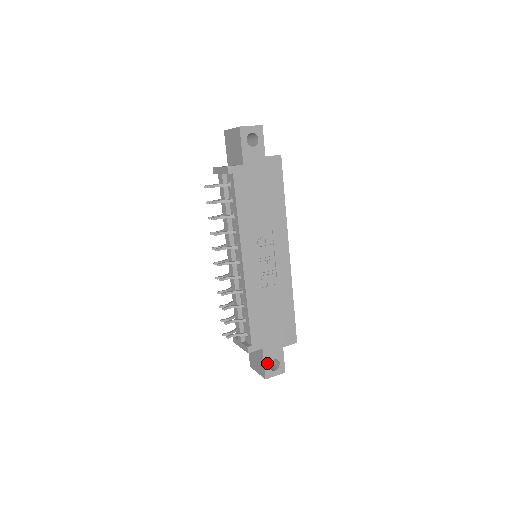
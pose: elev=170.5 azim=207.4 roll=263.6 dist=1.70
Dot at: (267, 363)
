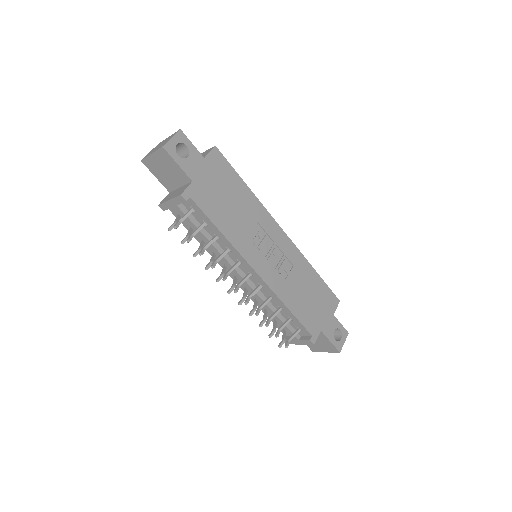
Dot at: (332, 339)
